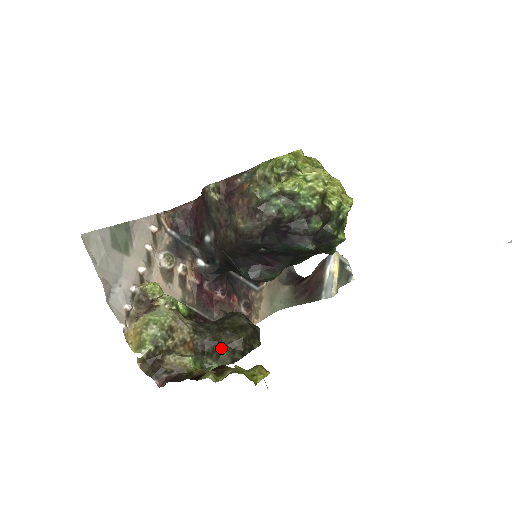
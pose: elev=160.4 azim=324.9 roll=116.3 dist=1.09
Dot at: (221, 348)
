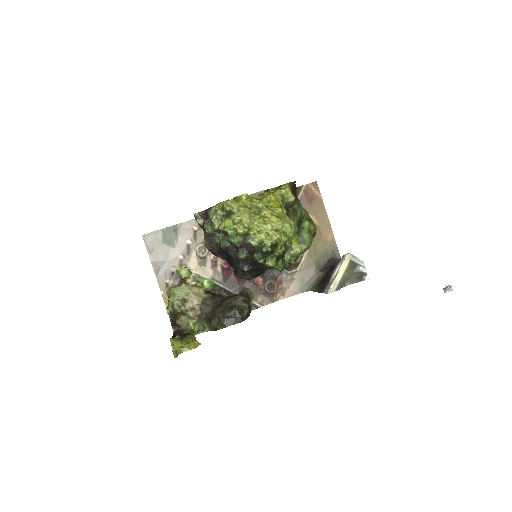
Dot at: (213, 319)
